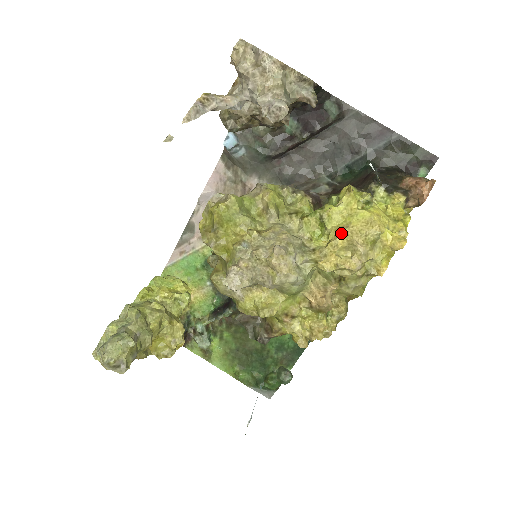
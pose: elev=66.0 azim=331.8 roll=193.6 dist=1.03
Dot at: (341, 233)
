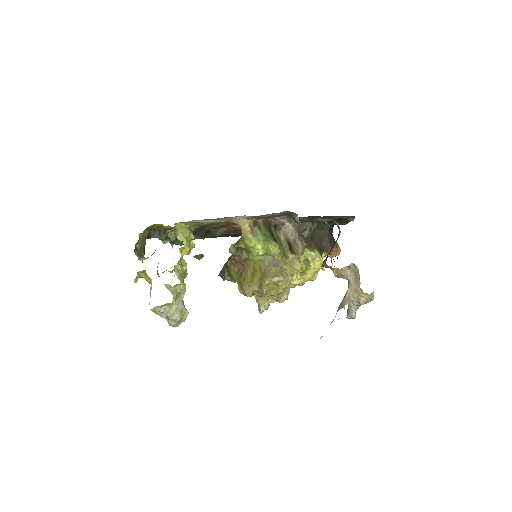
Dot at: occluded
